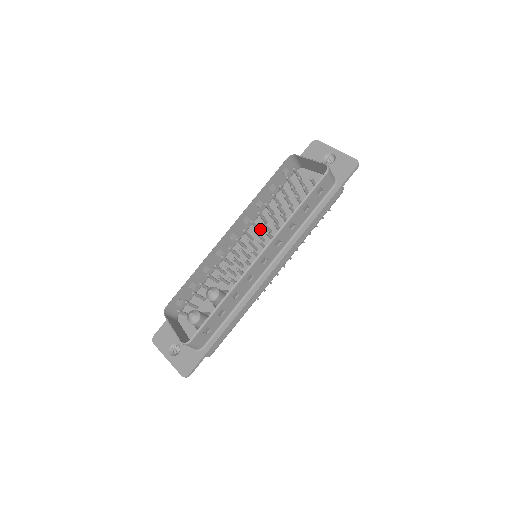
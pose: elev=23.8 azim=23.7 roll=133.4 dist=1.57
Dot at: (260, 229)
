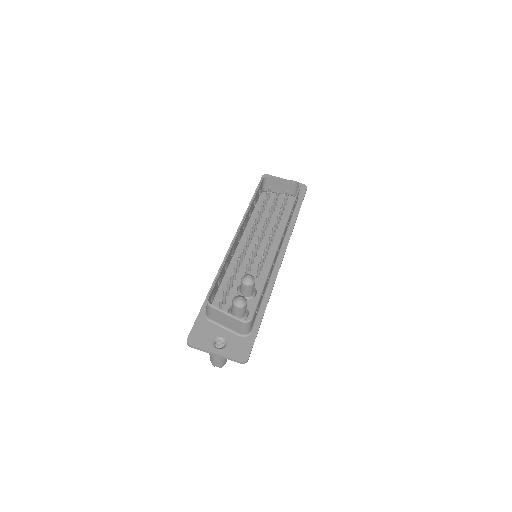
Dot at: (253, 234)
